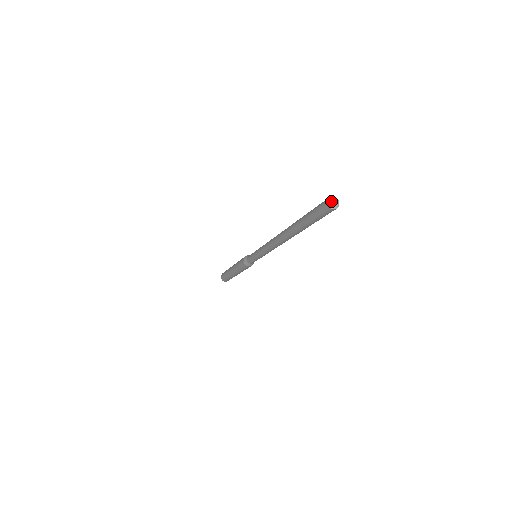
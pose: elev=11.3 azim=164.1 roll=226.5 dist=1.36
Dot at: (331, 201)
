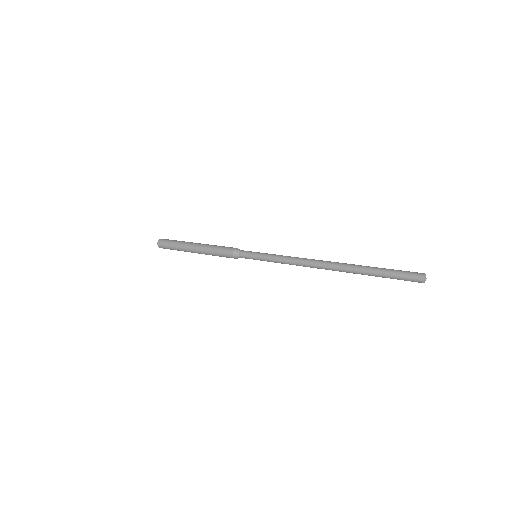
Dot at: (425, 280)
